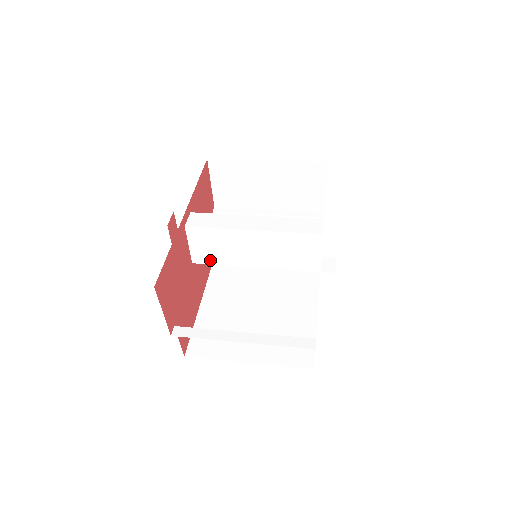
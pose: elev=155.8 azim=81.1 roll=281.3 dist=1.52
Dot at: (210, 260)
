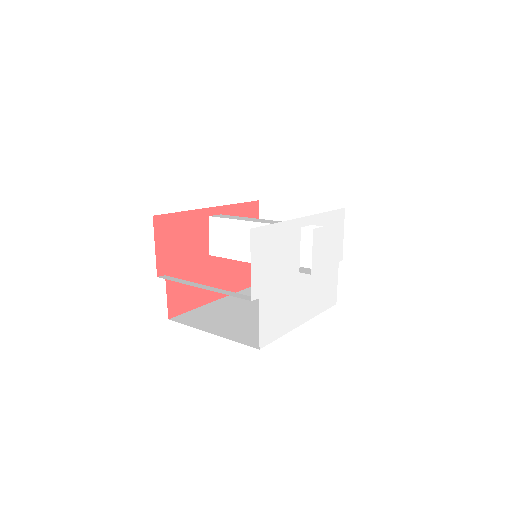
Dot at: (221, 253)
